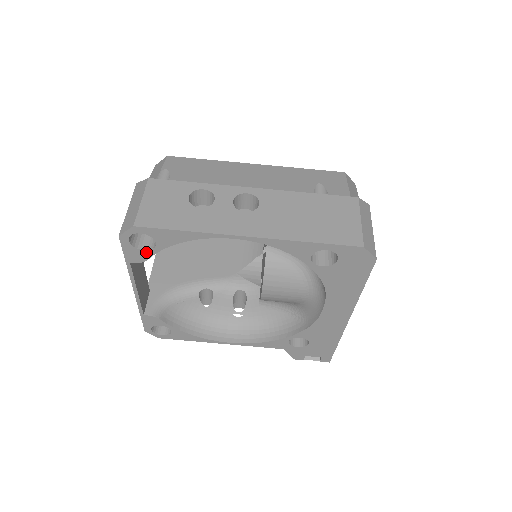
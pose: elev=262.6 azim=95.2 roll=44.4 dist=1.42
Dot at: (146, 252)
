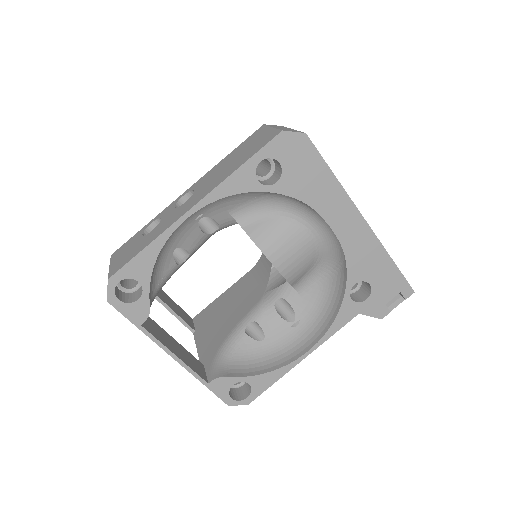
Dot at: (141, 300)
